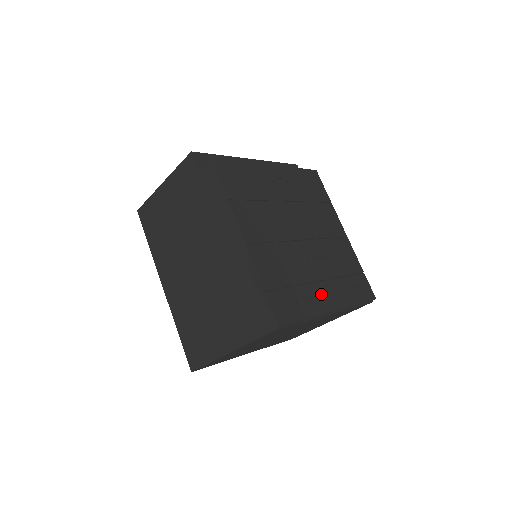
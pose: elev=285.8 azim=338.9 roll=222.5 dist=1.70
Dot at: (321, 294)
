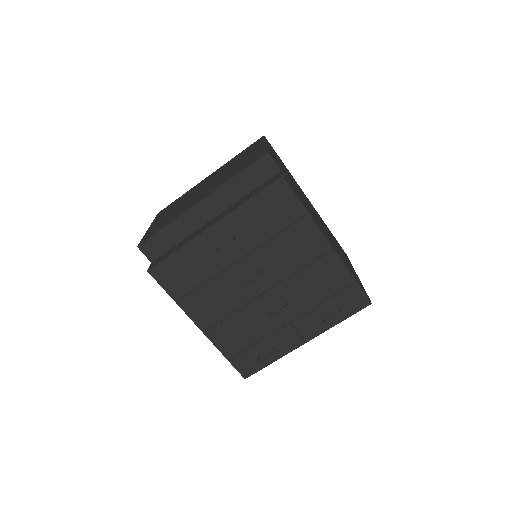
Dot at: (289, 335)
